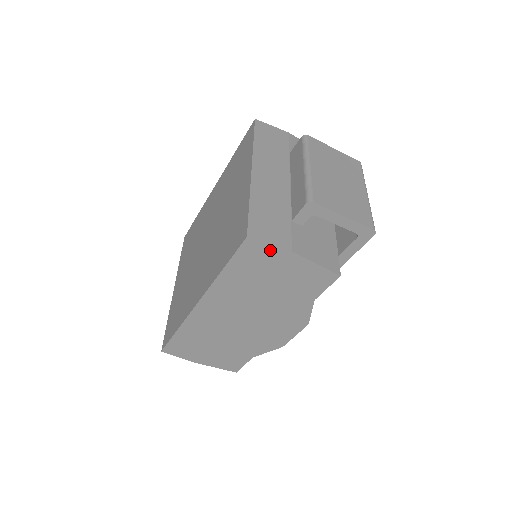
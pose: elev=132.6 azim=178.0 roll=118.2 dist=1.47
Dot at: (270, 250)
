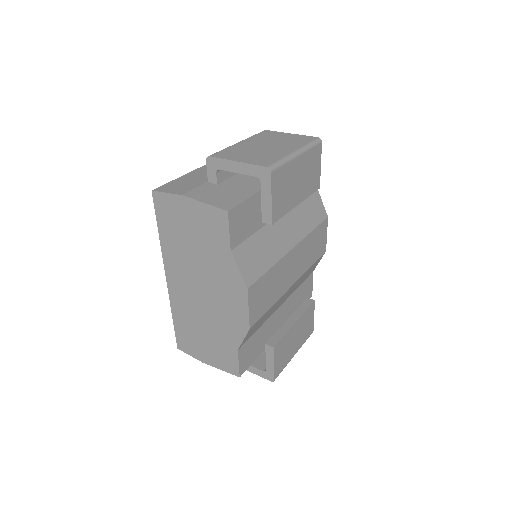
Dot at: (170, 199)
